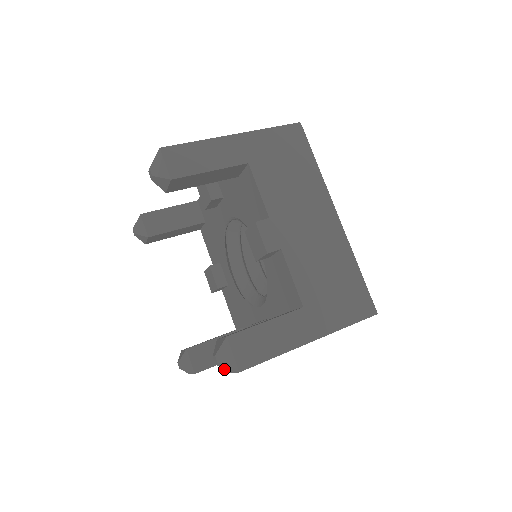
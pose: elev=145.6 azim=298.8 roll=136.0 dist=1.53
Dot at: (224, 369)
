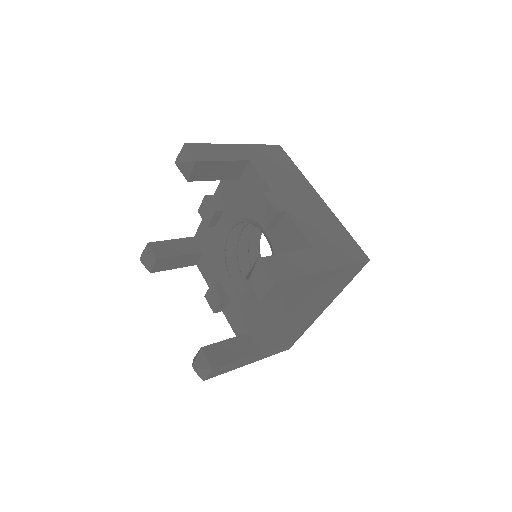
Dot at: (258, 294)
